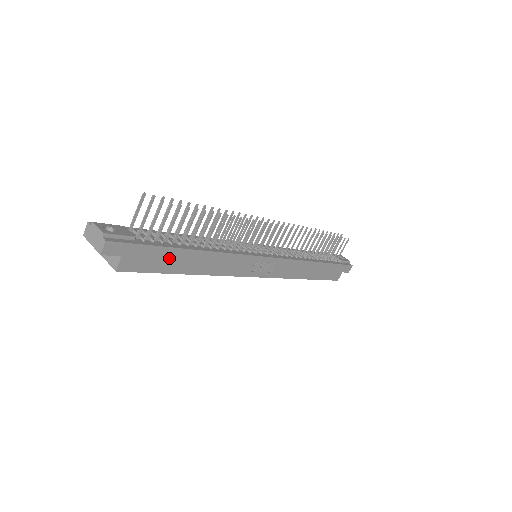
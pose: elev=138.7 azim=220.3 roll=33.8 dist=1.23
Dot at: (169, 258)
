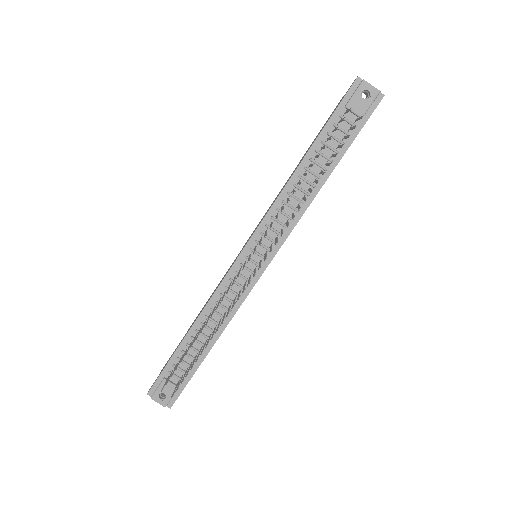
Dot at: occluded
